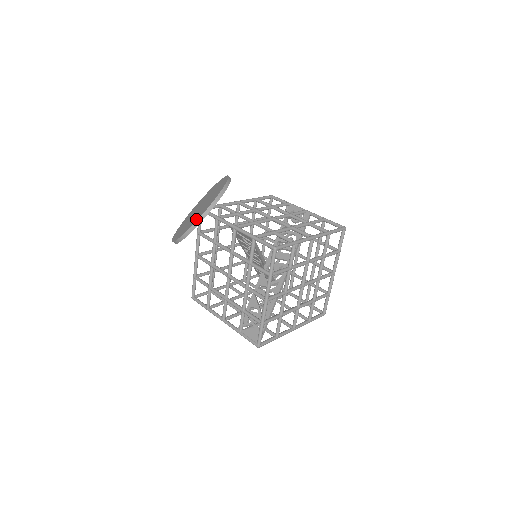
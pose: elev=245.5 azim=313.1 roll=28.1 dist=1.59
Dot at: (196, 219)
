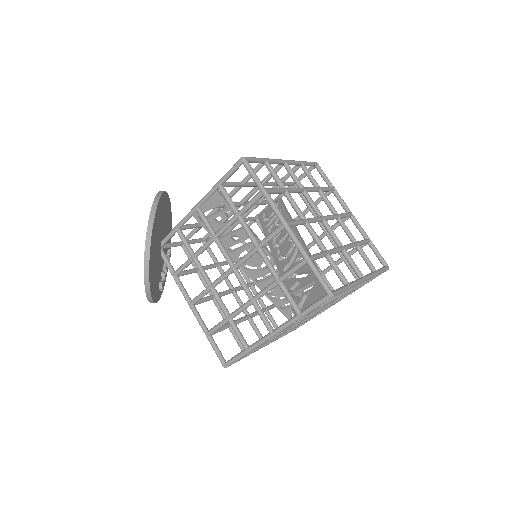
Dot at: occluded
